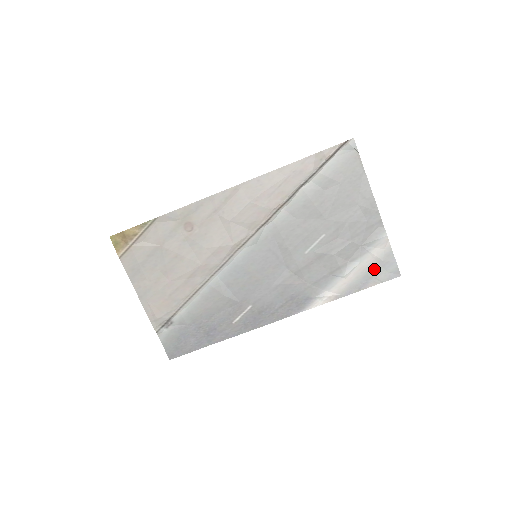
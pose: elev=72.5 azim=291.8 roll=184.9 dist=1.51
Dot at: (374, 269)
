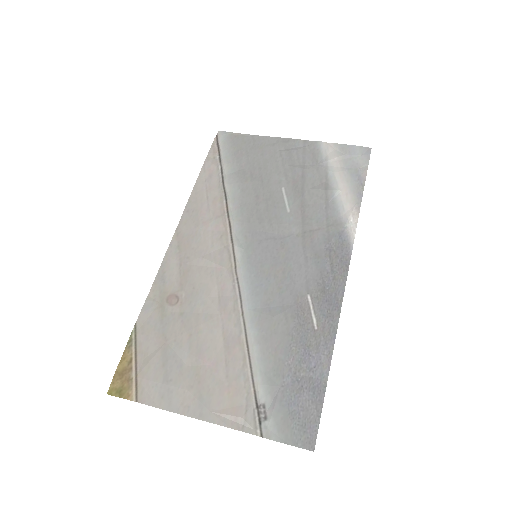
Dot at: (349, 165)
